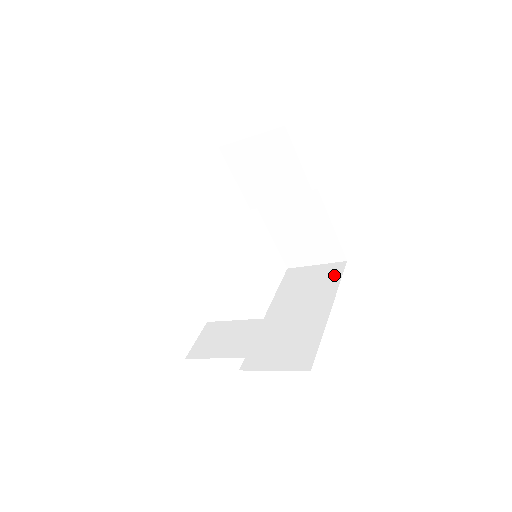
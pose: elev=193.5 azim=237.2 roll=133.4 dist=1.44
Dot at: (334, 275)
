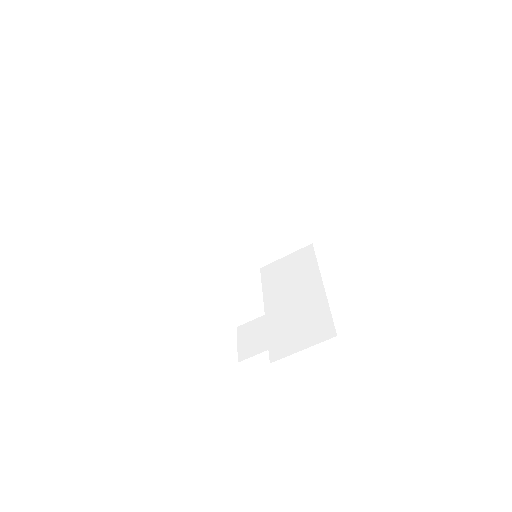
Dot at: (308, 258)
